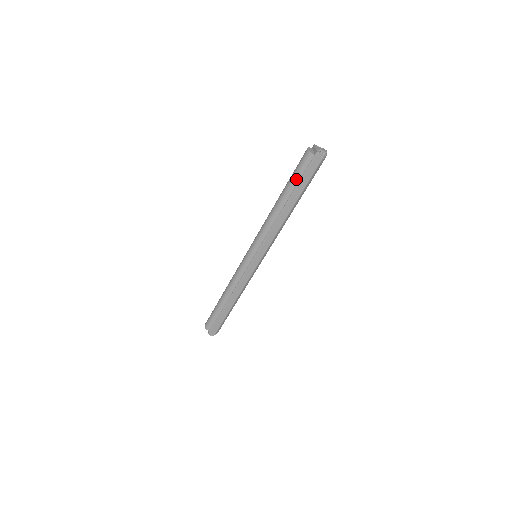
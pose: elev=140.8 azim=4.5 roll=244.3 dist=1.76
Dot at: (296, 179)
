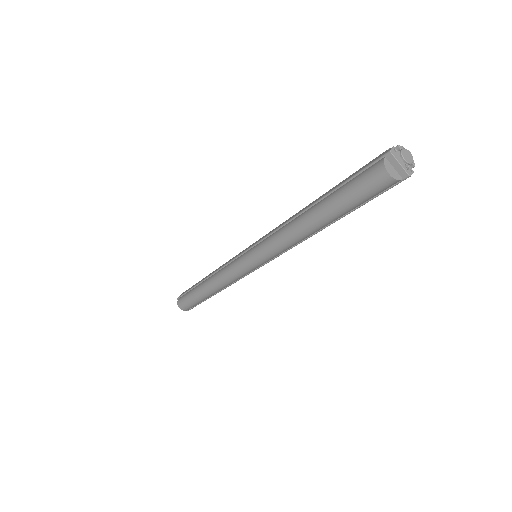
Dot at: (356, 206)
